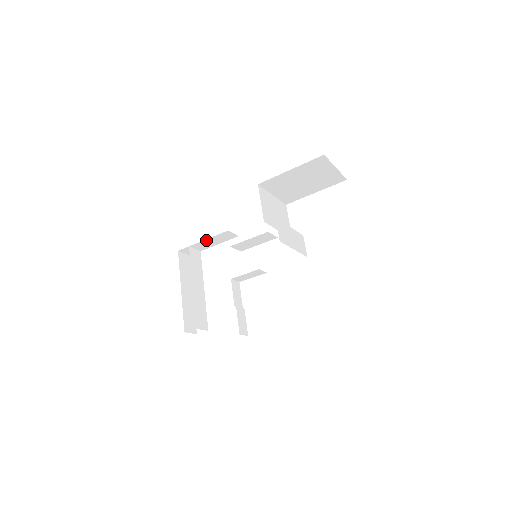
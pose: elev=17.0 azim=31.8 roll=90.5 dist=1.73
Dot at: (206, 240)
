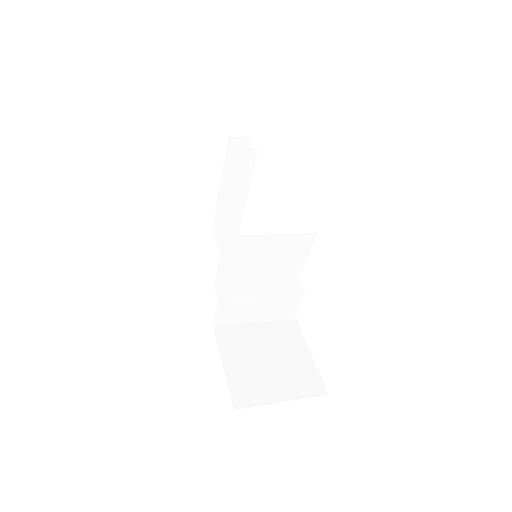
Dot at: occluded
